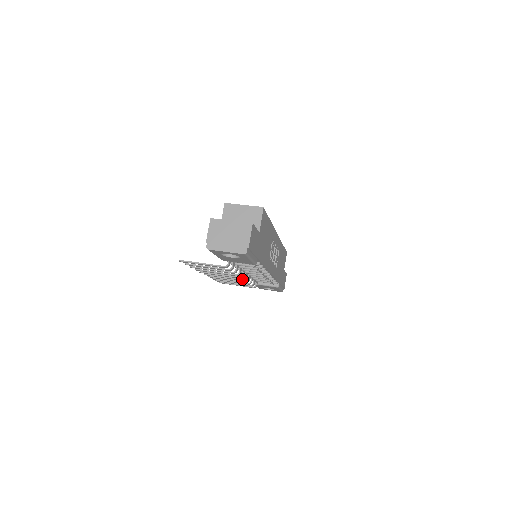
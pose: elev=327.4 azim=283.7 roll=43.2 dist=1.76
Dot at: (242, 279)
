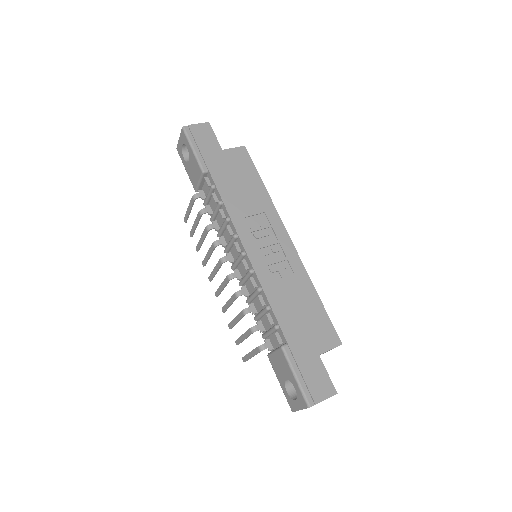
Dot at: (228, 276)
